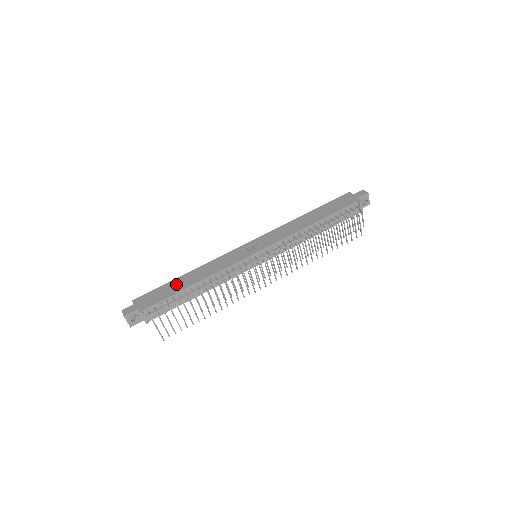
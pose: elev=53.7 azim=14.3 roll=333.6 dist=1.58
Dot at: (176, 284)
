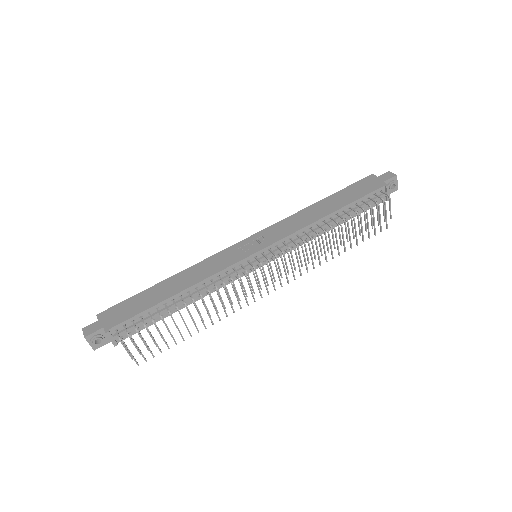
Dot at: (153, 293)
